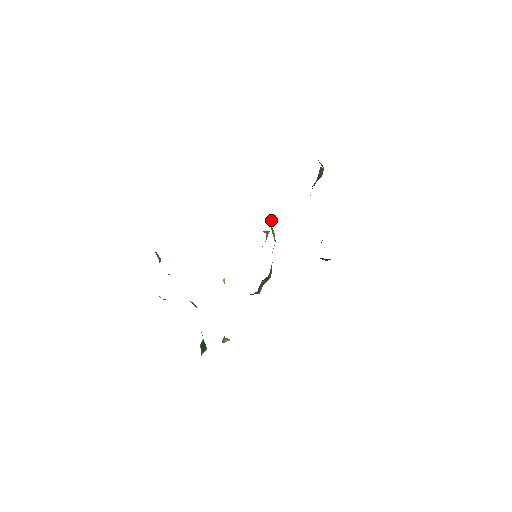
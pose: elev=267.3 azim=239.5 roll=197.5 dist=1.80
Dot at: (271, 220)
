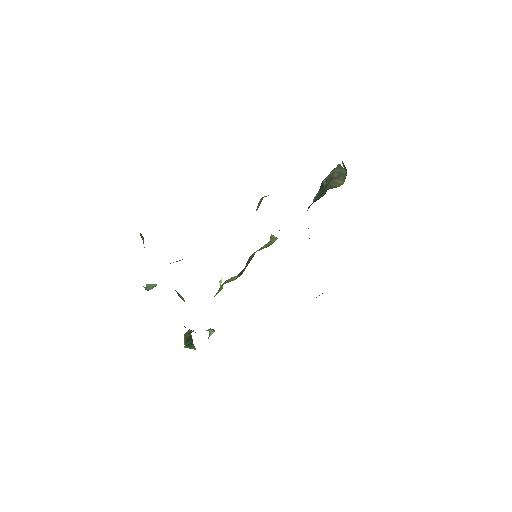
Dot at: occluded
